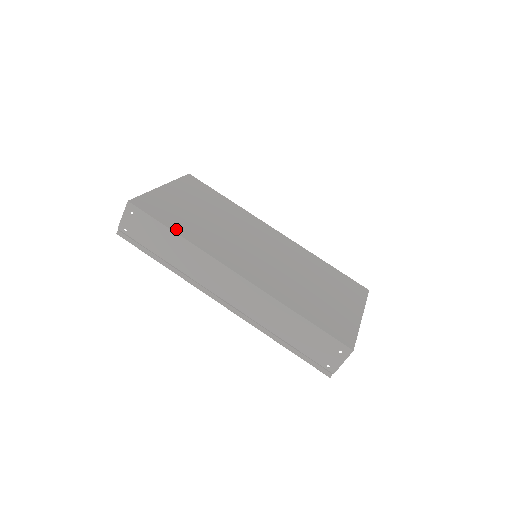
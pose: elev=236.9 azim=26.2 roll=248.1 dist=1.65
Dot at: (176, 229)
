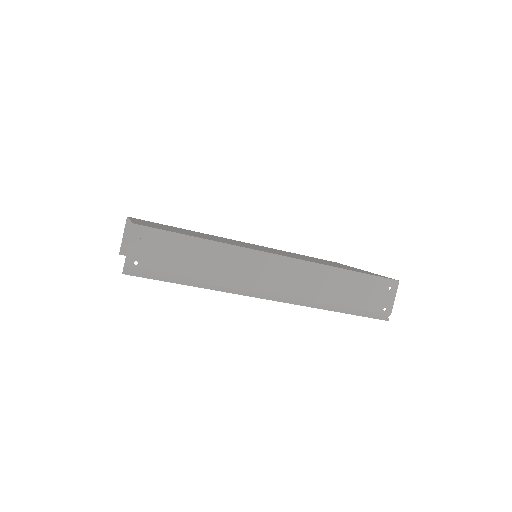
Dot at: (198, 237)
